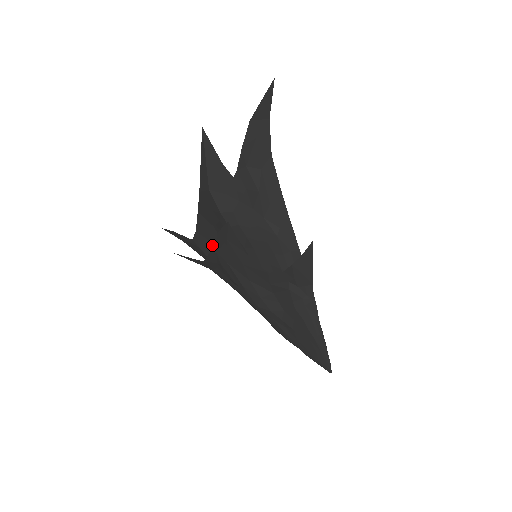
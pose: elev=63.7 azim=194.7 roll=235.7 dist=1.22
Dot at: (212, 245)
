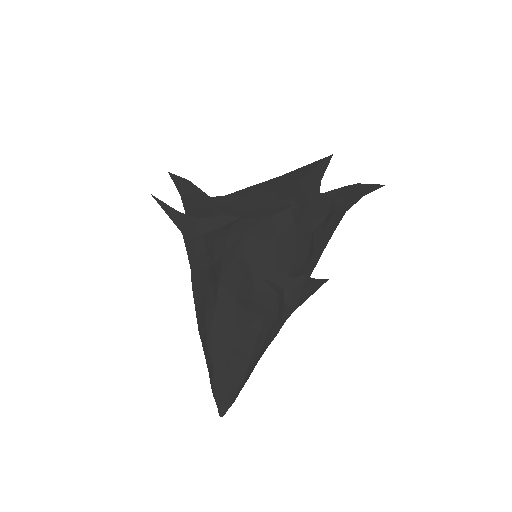
Dot at: occluded
